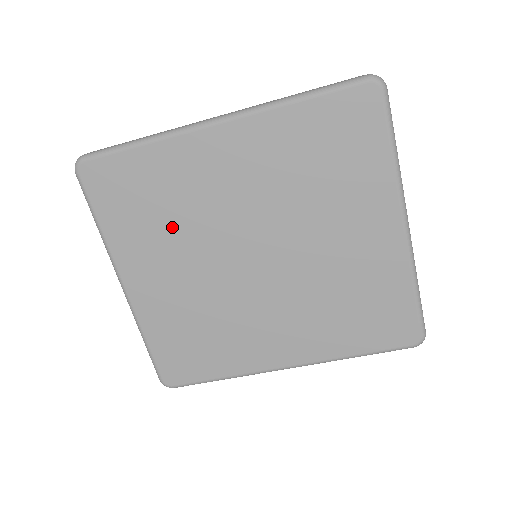
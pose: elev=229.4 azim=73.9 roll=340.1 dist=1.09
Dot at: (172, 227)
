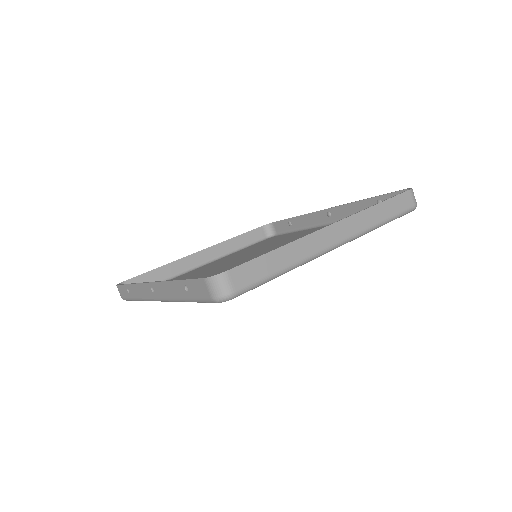
Dot at: occluded
